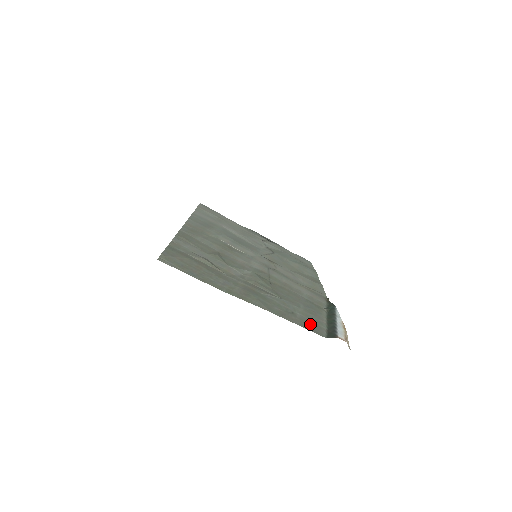
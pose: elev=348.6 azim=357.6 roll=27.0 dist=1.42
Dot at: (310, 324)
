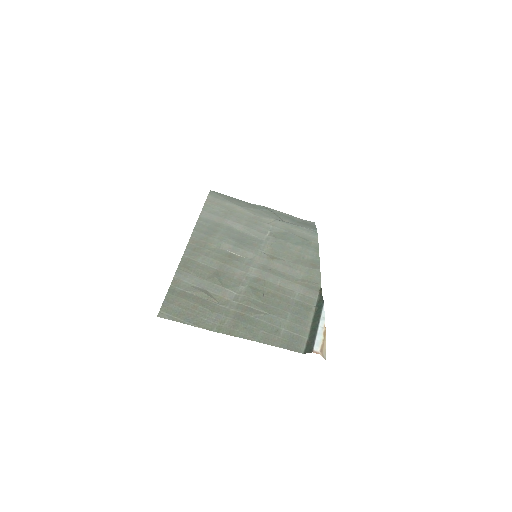
Dot at: (291, 340)
